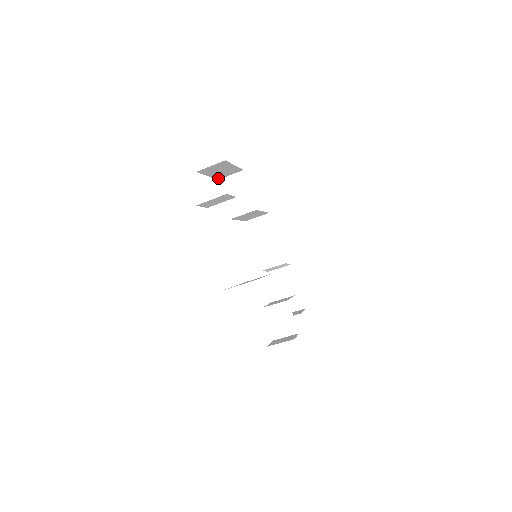
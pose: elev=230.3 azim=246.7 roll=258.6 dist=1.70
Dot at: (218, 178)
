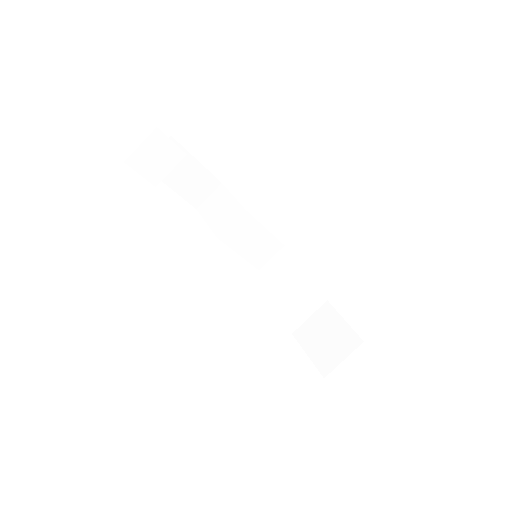
Dot at: (194, 204)
